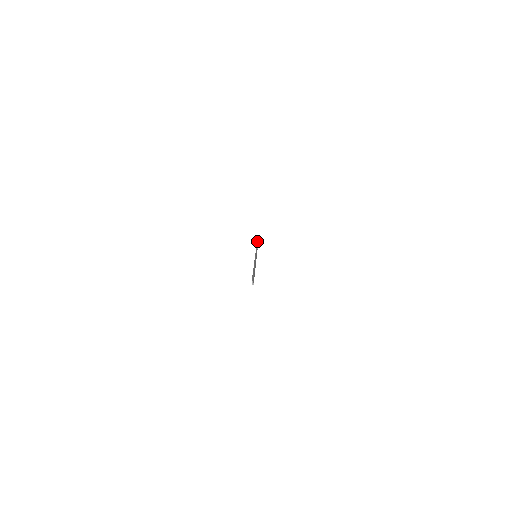
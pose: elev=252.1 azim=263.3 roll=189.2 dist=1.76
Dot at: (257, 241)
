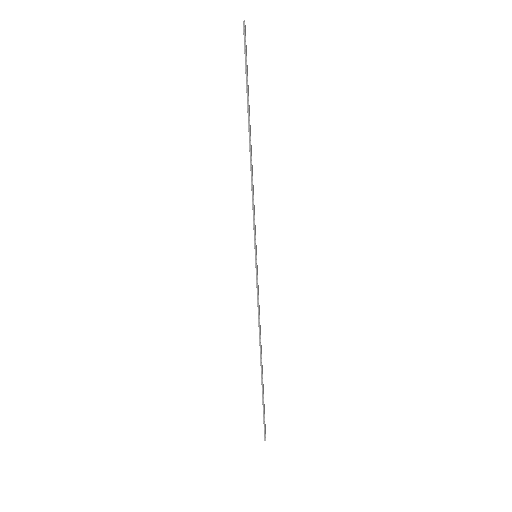
Dot at: occluded
